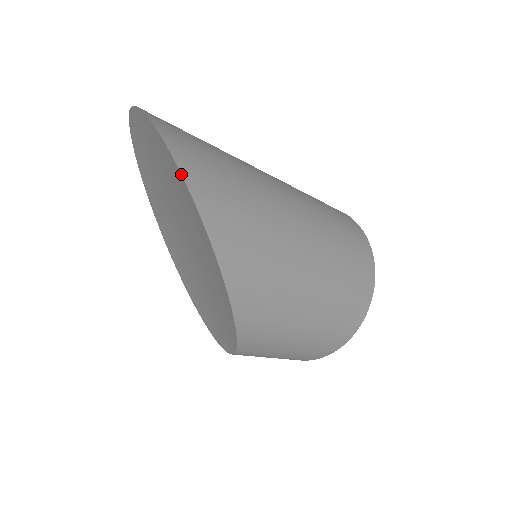
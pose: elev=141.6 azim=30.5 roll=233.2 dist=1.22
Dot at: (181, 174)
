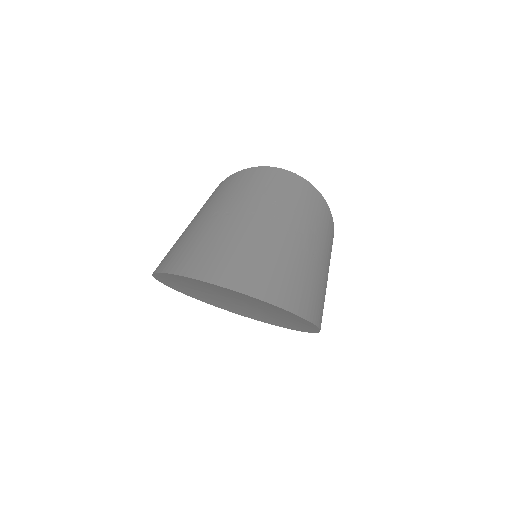
Dot at: (295, 314)
